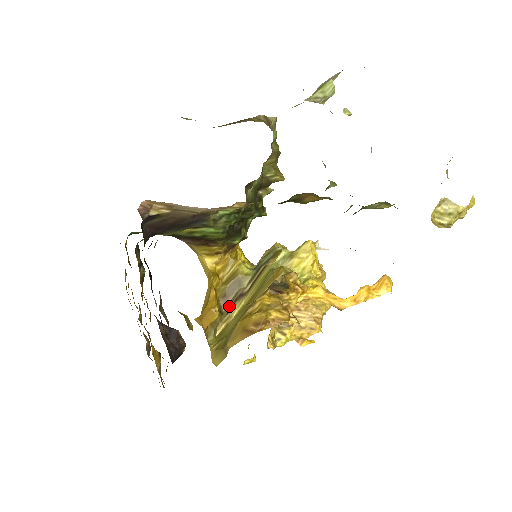
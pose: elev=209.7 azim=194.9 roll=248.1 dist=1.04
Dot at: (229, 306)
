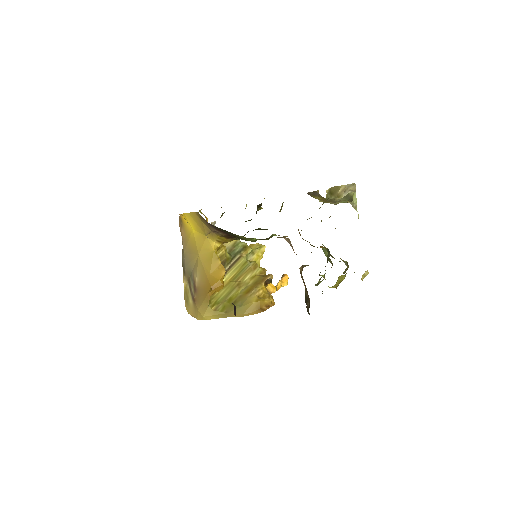
Dot at: occluded
